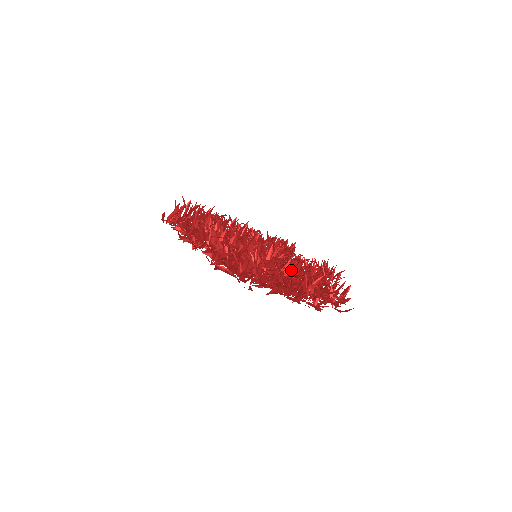
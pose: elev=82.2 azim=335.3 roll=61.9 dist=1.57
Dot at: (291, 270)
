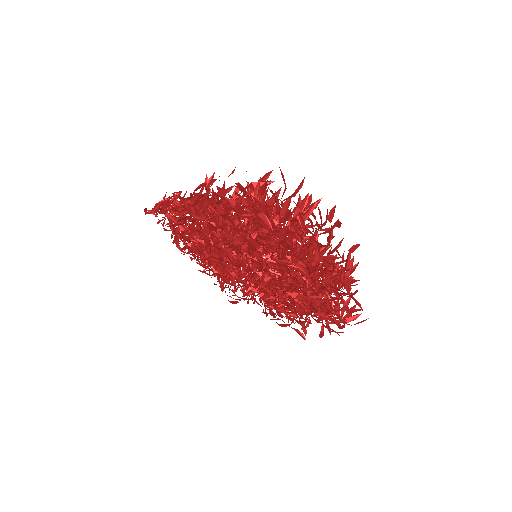
Dot at: occluded
